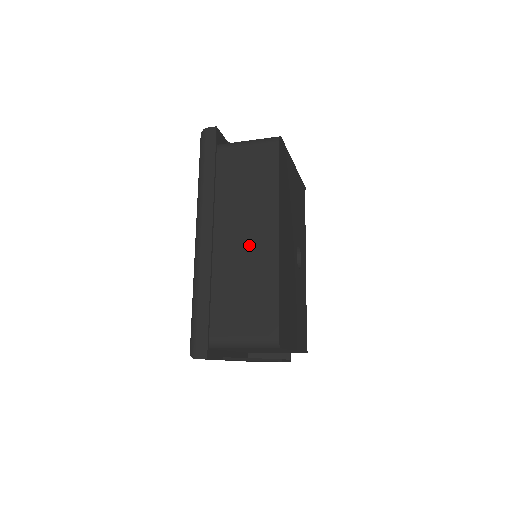
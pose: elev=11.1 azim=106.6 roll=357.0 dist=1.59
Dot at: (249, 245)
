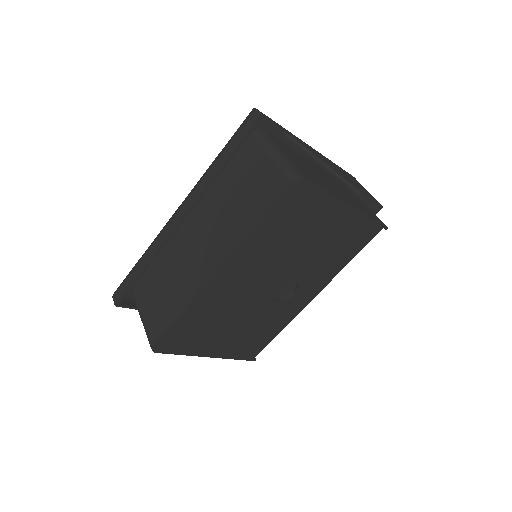
Dot at: (197, 256)
